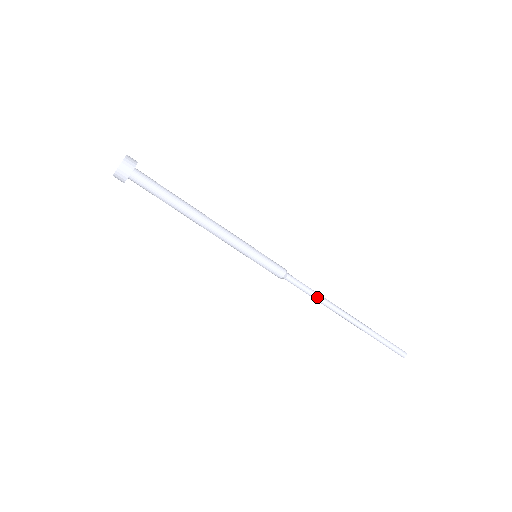
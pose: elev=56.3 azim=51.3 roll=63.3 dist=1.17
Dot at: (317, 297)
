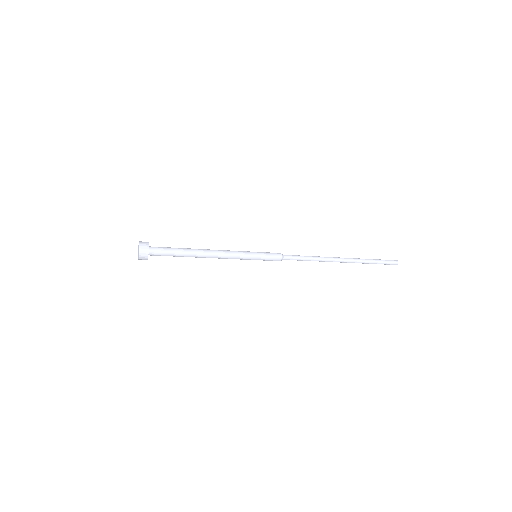
Dot at: occluded
